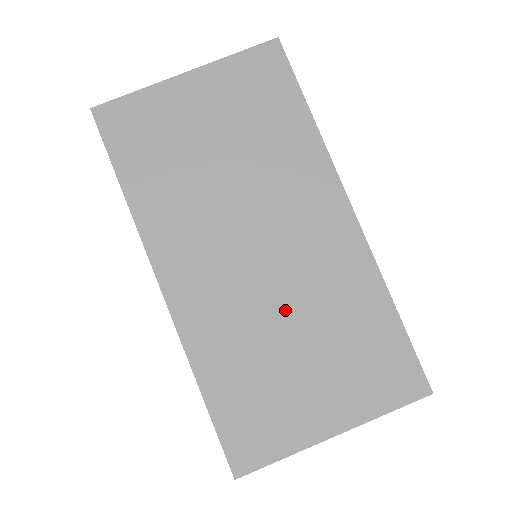
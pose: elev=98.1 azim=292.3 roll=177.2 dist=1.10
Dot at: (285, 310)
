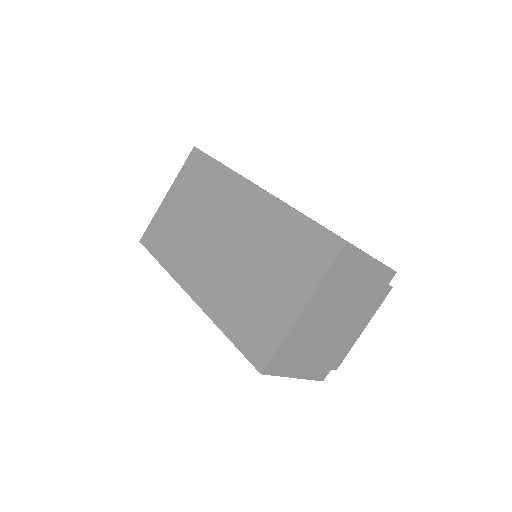
Dot at: (247, 261)
